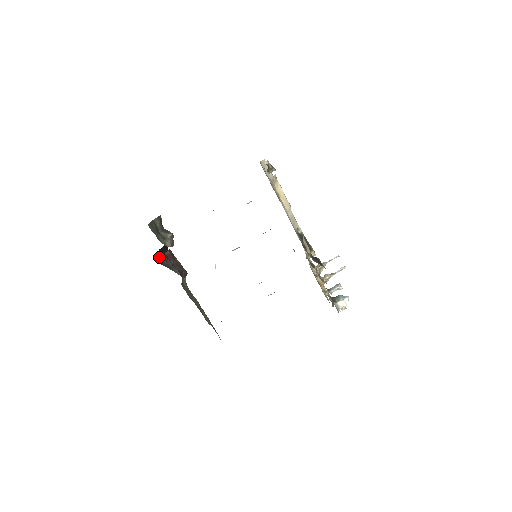
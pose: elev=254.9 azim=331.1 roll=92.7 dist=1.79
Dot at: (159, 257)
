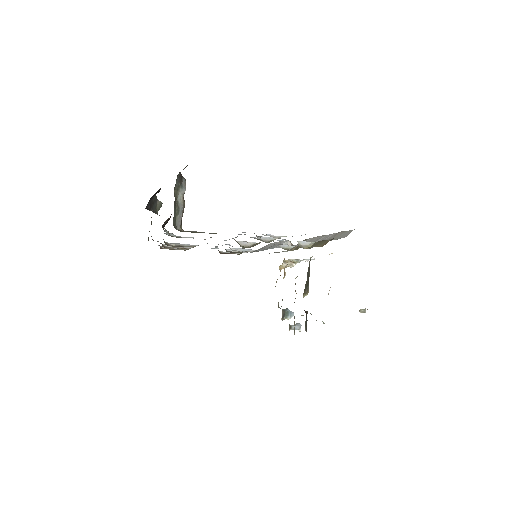
Dot at: occluded
